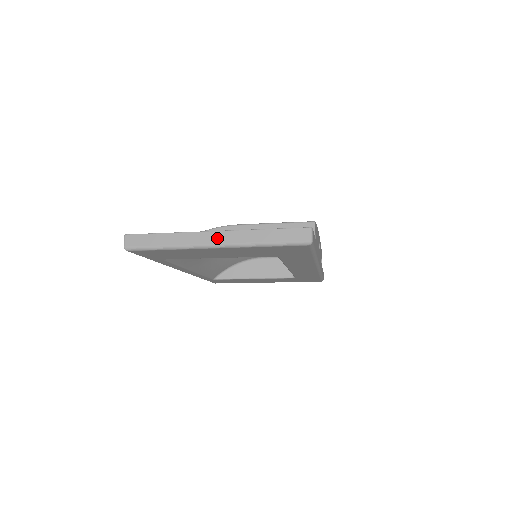
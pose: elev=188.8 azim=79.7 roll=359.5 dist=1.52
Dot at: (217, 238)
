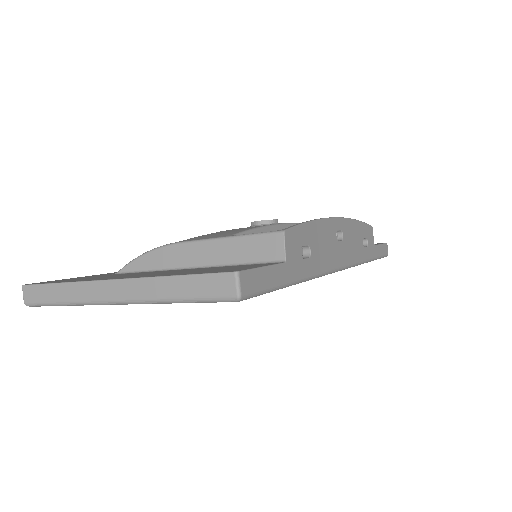
Dot at: (115, 291)
